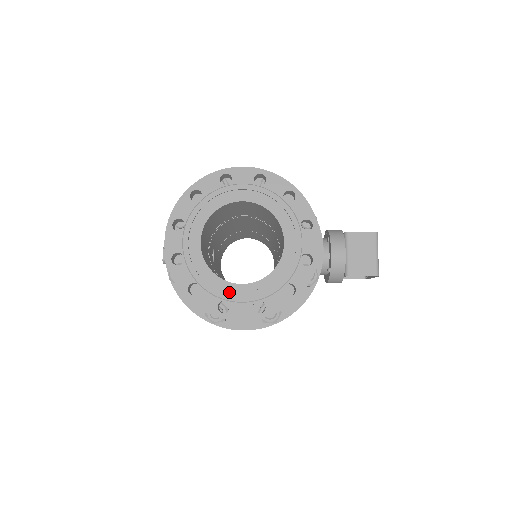
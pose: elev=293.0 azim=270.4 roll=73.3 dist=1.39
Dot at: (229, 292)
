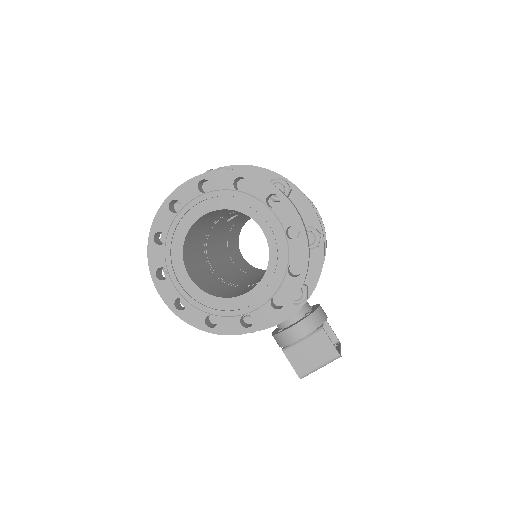
Dot at: (177, 270)
